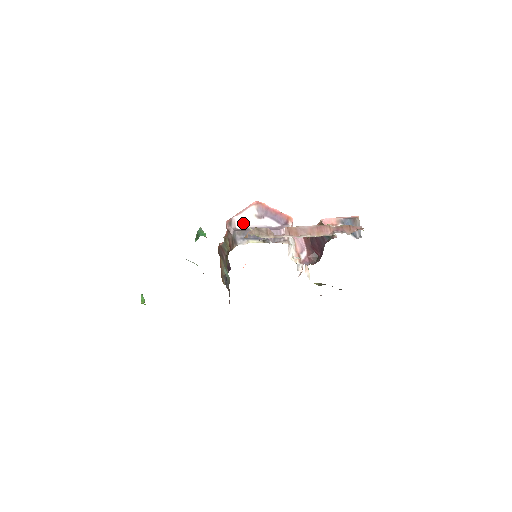
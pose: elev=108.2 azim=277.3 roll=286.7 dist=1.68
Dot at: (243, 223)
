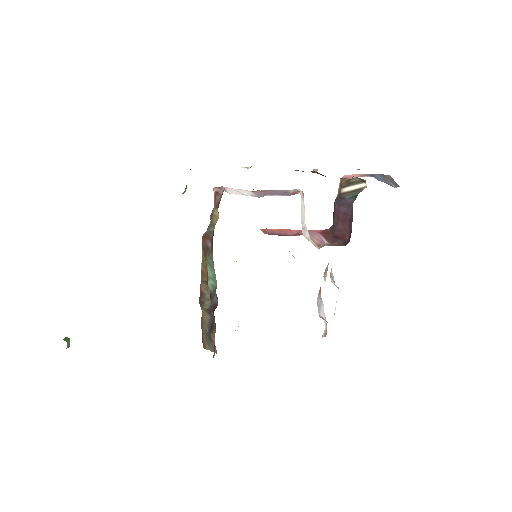
Dot at: (237, 193)
